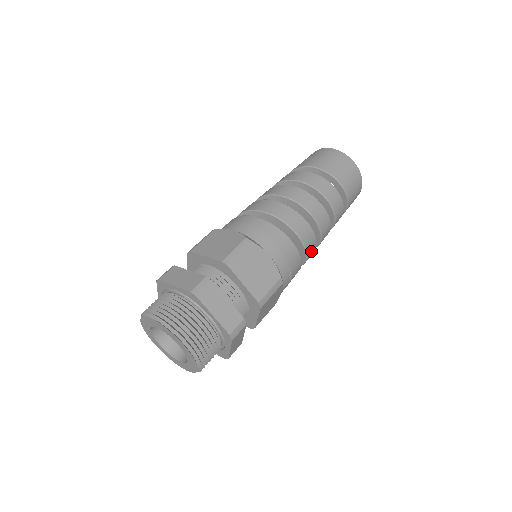
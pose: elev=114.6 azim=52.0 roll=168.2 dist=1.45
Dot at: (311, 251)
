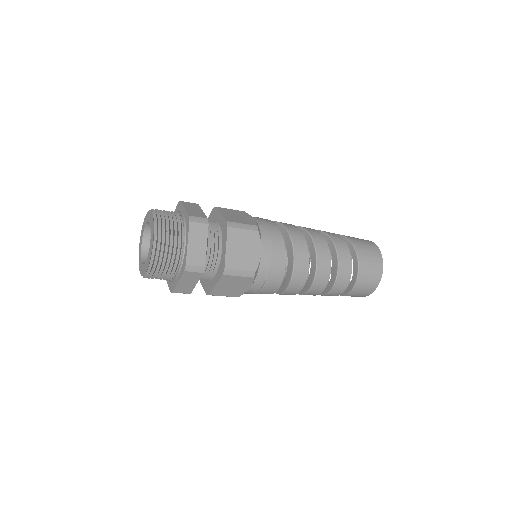
Dot at: (295, 286)
